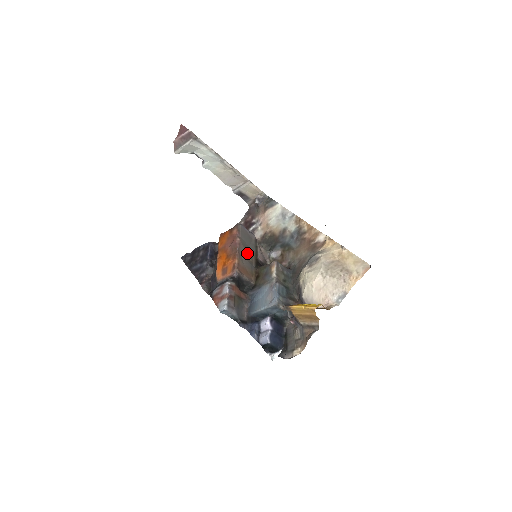
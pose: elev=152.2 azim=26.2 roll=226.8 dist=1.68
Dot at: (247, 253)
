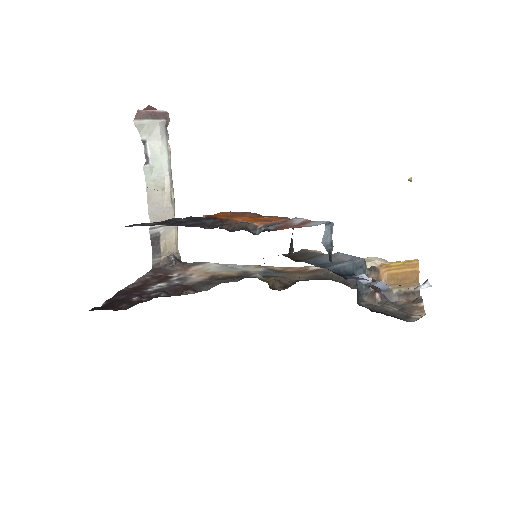
Dot at: occluded
